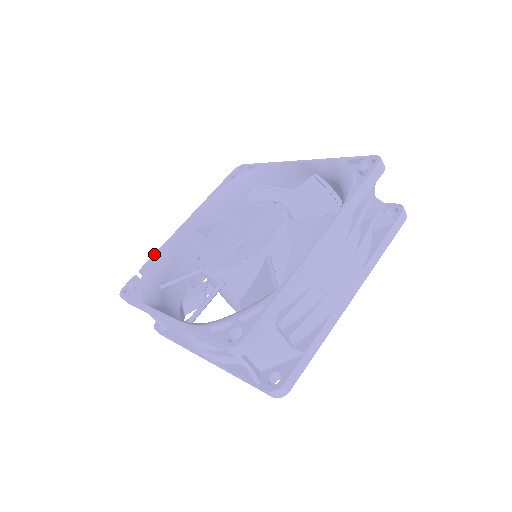
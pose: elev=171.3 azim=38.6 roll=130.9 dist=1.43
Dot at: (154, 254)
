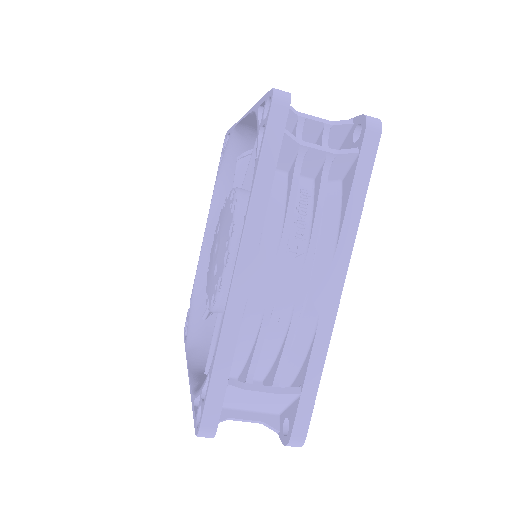
Dot at: (194, 280)
